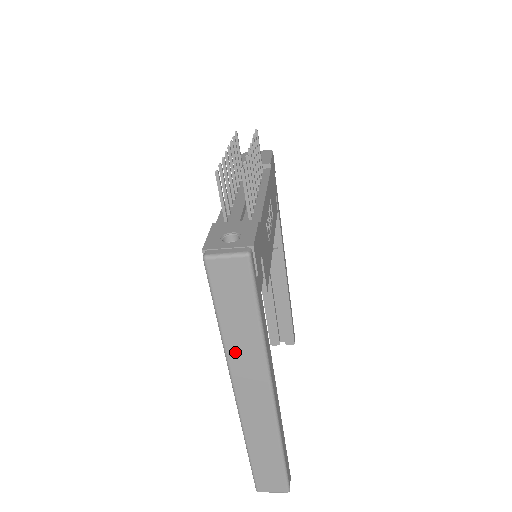
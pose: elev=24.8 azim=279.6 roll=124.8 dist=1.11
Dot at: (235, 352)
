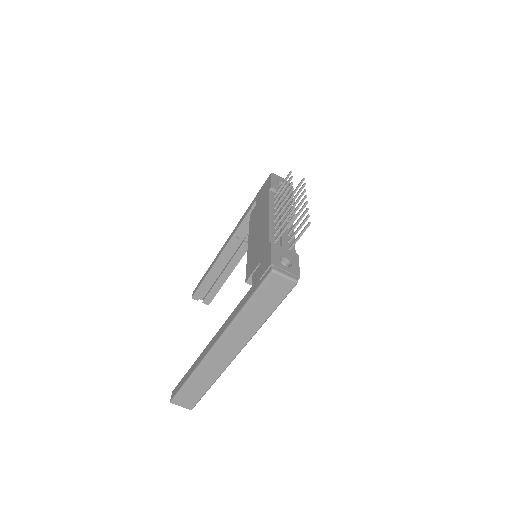
Dot at: (240, 324)
